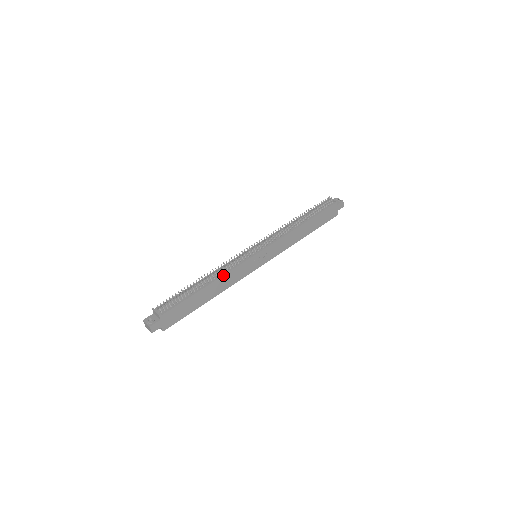
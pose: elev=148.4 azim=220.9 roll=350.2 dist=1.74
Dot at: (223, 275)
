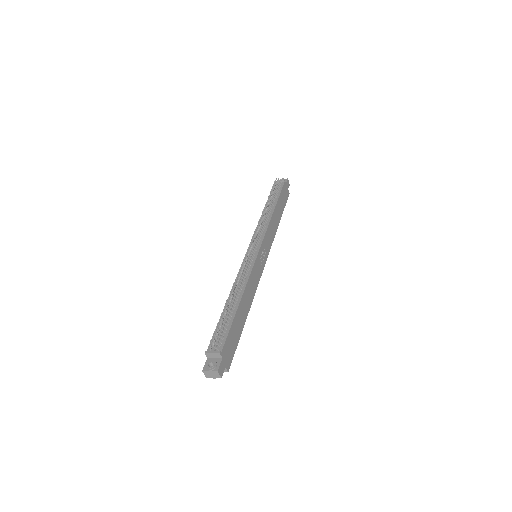
Dot at: (246, 284)
